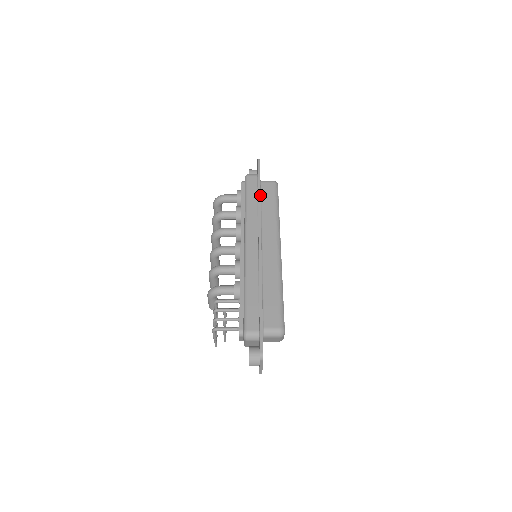
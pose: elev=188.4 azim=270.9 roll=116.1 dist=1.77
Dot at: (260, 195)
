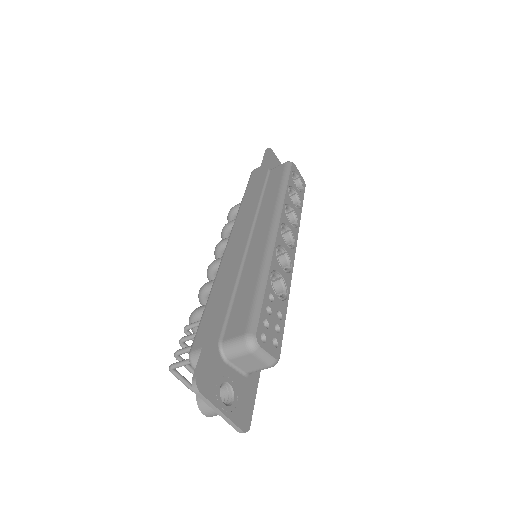
Dot at: (258, 180)
